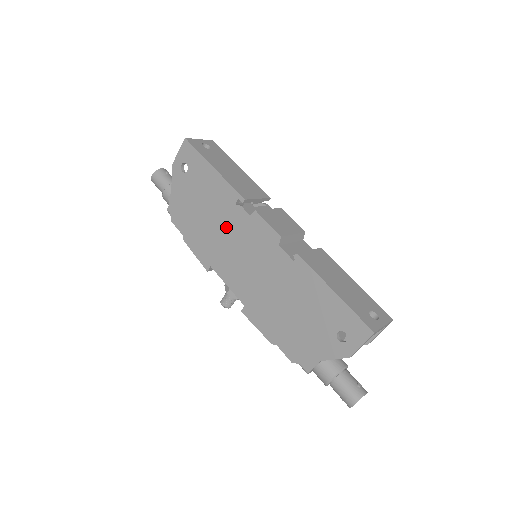
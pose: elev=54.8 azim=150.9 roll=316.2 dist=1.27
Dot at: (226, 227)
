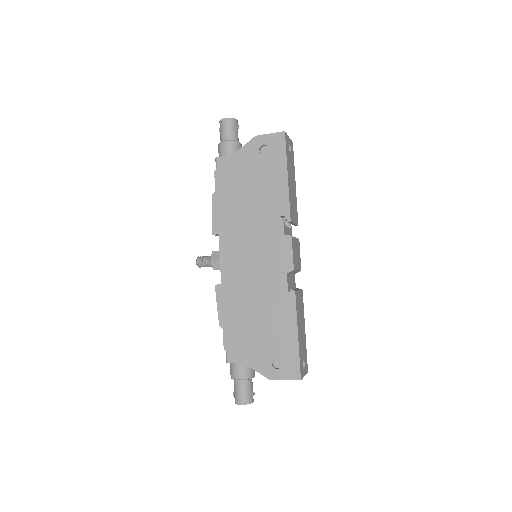
Dot at: (258, 223)
